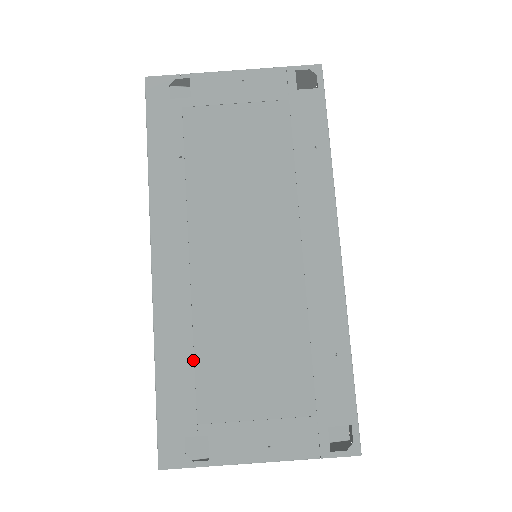
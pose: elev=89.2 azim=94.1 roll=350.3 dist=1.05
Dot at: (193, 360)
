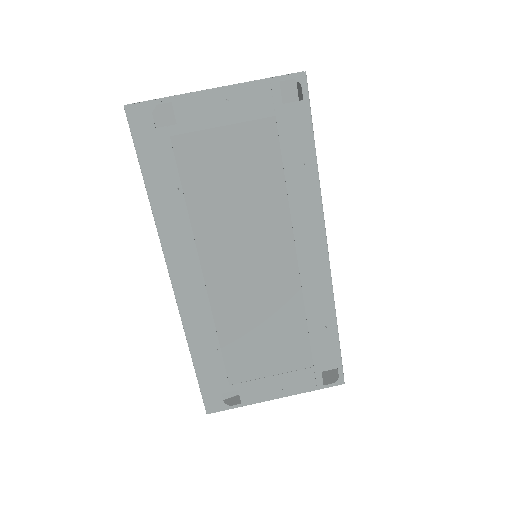
Dot at: (219, 347)
